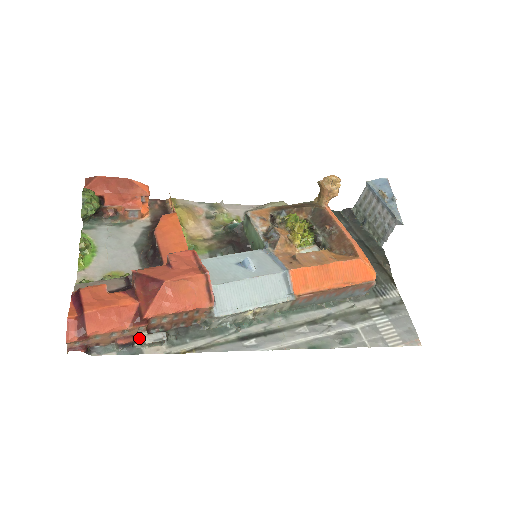
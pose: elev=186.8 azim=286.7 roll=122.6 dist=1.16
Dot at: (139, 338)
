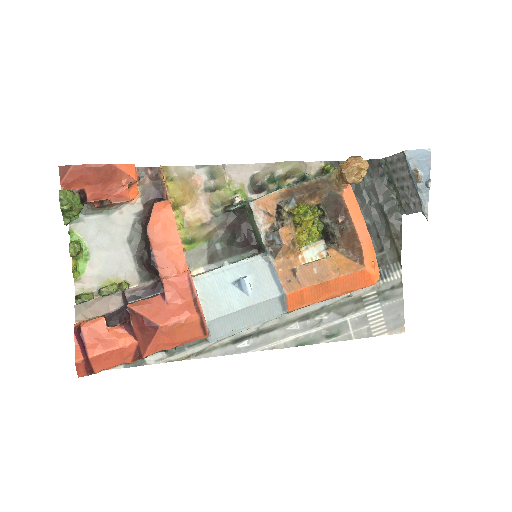
Dot at: occluded
